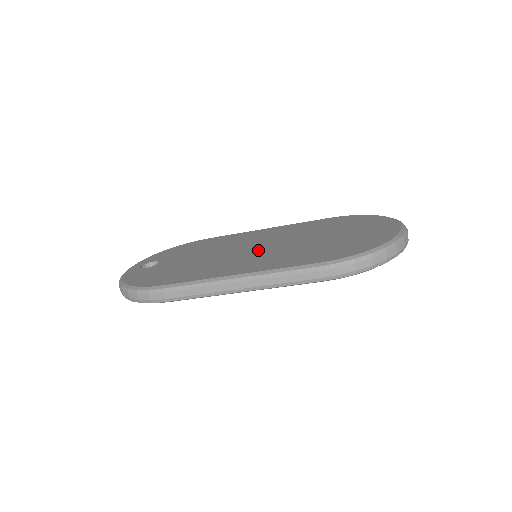
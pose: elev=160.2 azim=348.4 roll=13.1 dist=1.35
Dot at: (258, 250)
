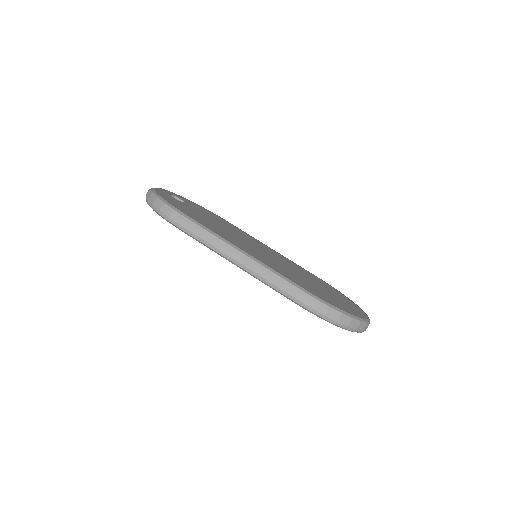
Dot at: occluded
